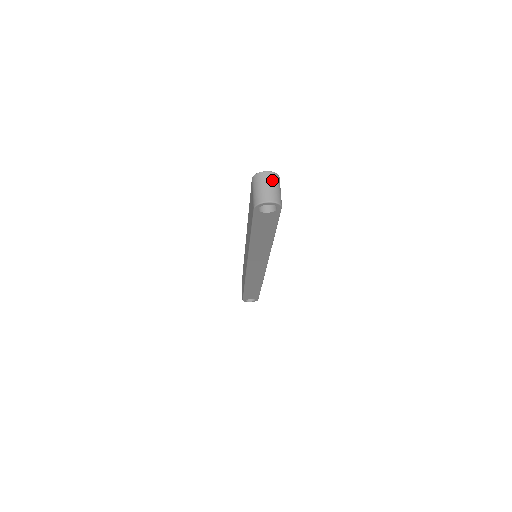
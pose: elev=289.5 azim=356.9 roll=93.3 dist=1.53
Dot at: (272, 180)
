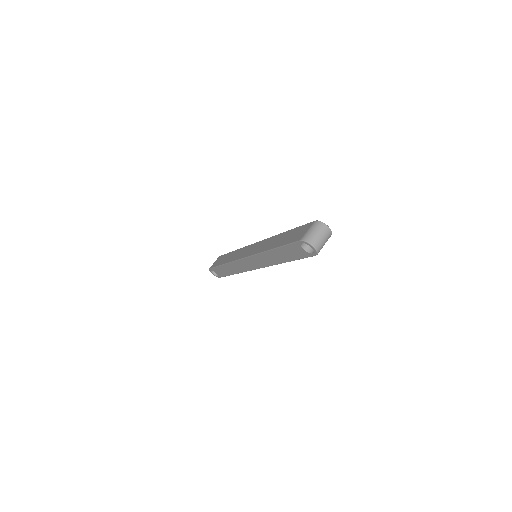
Dot at: (326, 235)
